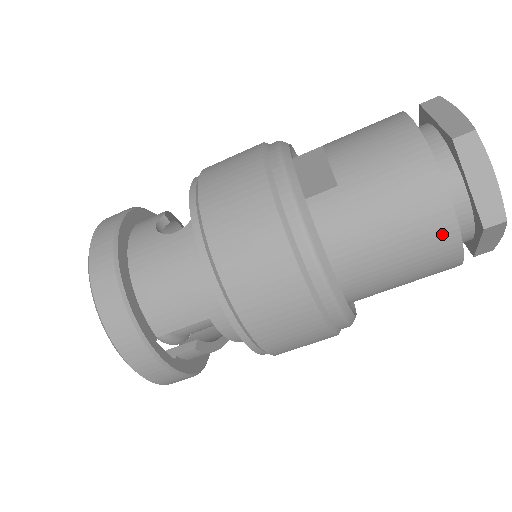
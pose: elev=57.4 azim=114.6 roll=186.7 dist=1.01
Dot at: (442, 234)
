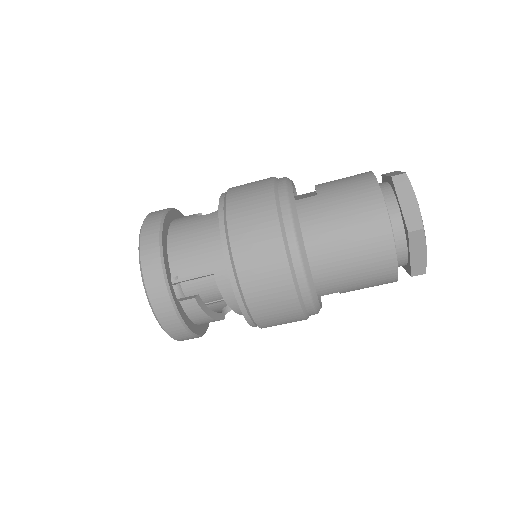
Dot at: (380, 230)
